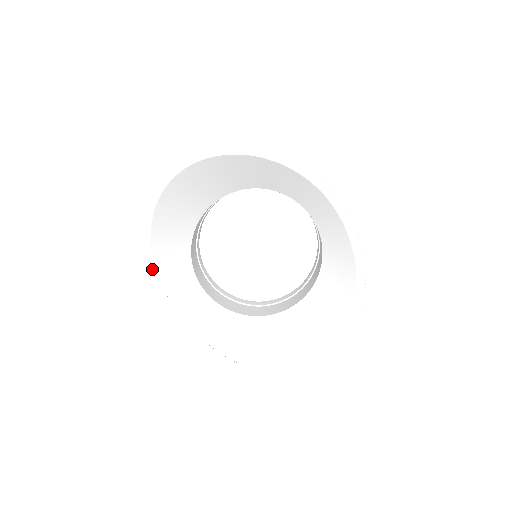
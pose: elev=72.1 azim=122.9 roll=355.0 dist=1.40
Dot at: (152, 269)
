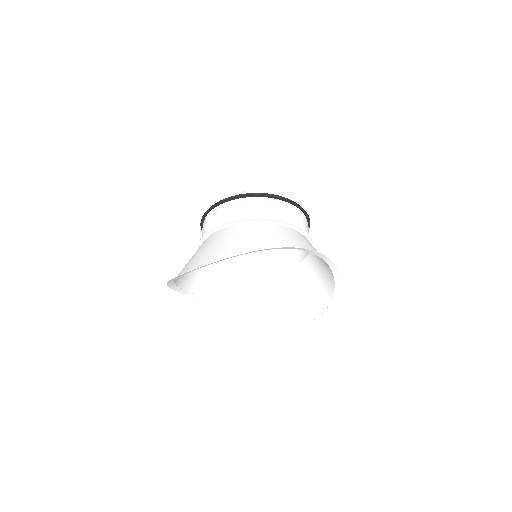
Dot at: (179, 289)
